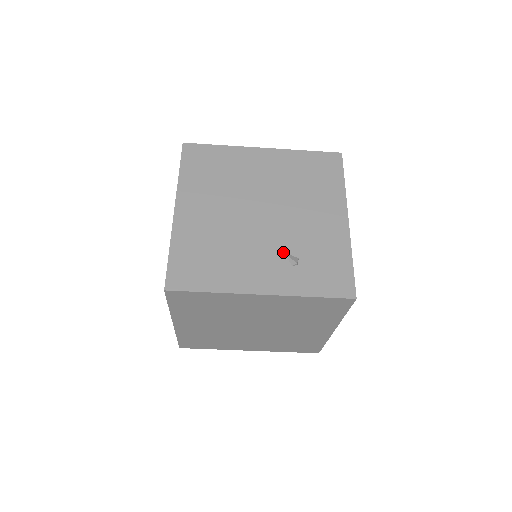
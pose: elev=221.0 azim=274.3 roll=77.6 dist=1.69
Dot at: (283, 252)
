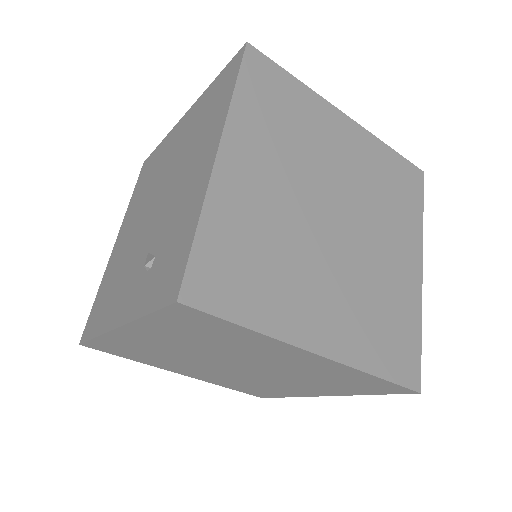
Dot at: (148, 254)
